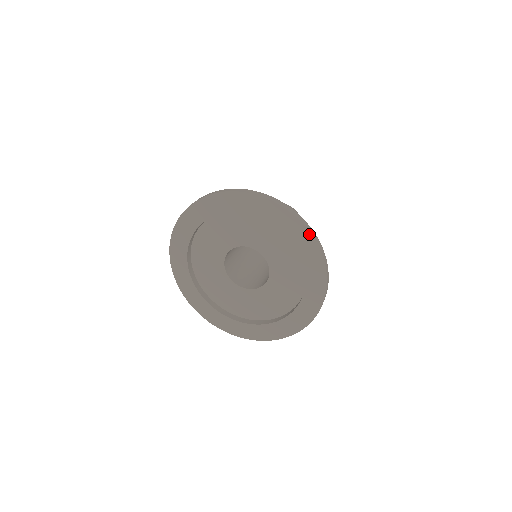
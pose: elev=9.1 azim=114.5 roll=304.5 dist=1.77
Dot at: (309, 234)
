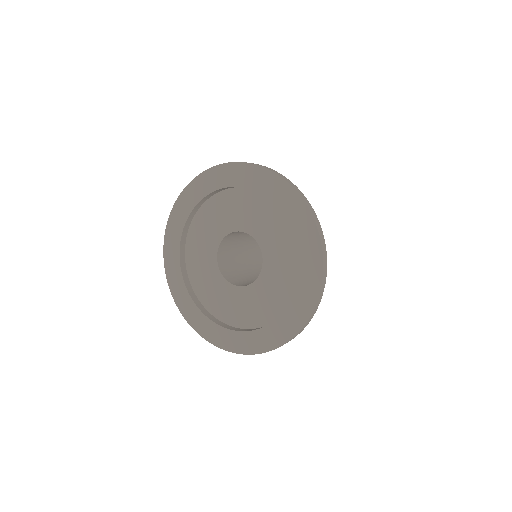
Dot at: (268, 171)
